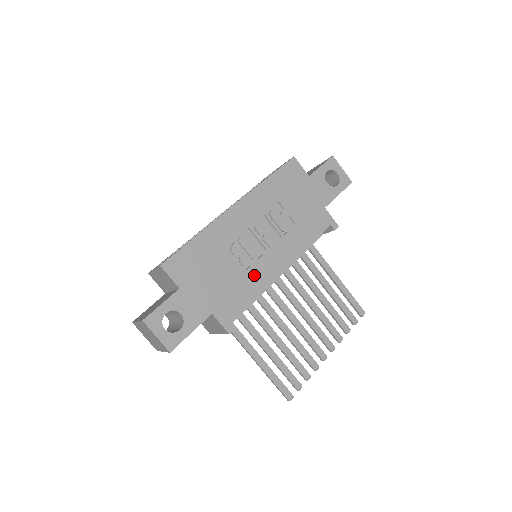
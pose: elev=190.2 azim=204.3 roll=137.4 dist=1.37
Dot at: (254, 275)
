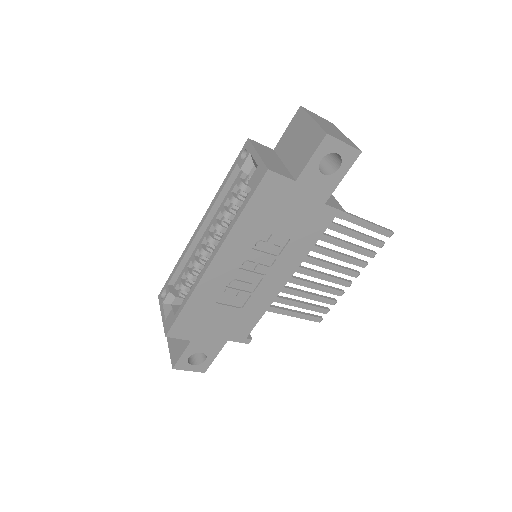
Dot at: (257, 301)
